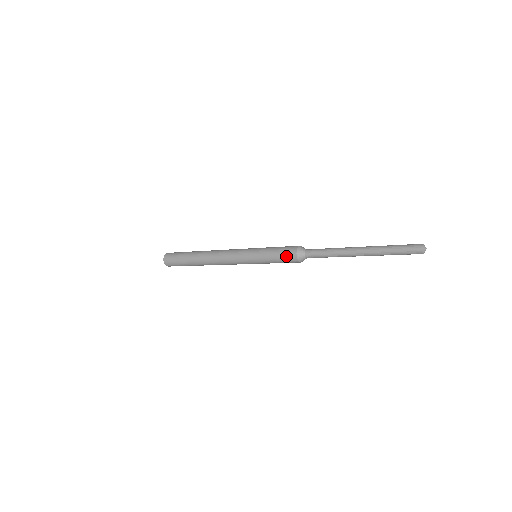
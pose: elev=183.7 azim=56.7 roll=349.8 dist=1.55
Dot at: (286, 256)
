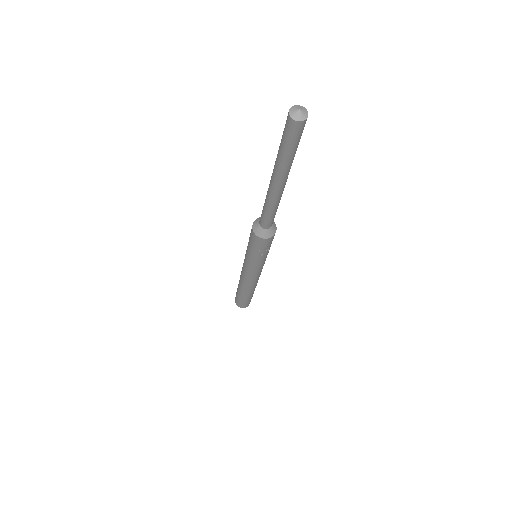
Dot at: (256, 244)
